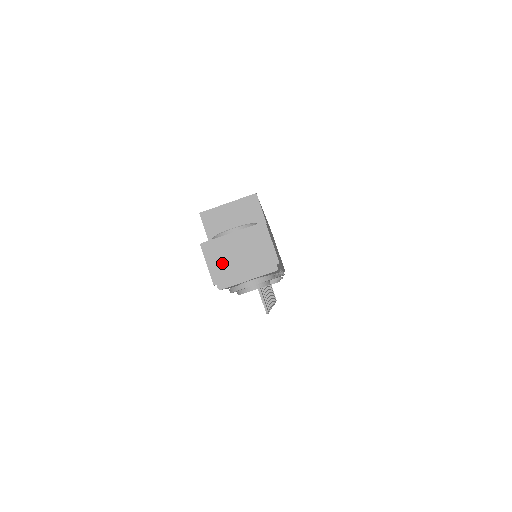
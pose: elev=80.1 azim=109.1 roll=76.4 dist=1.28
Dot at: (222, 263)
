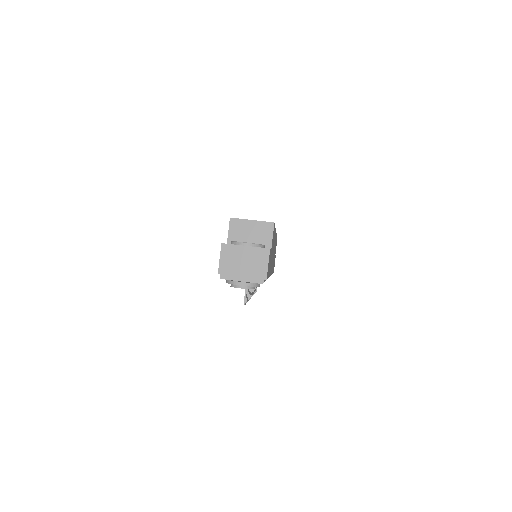
Dot at: (230, 262)
